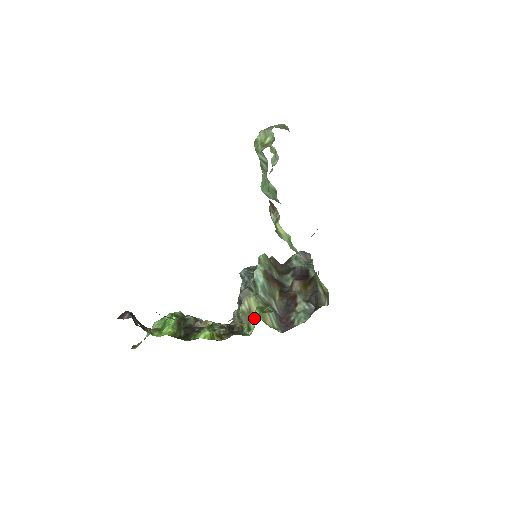
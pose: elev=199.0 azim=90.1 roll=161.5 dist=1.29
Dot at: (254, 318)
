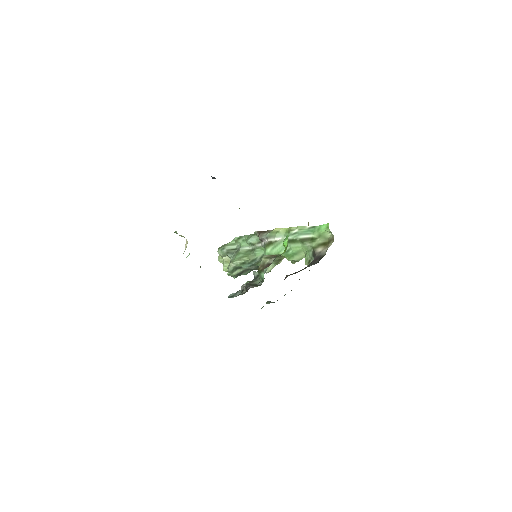
Dot at: (287, 239)
